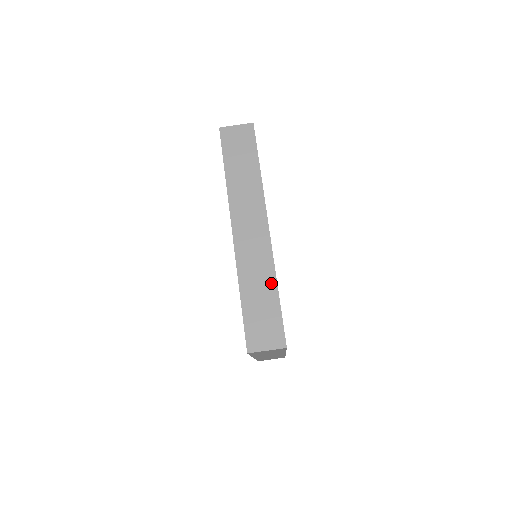
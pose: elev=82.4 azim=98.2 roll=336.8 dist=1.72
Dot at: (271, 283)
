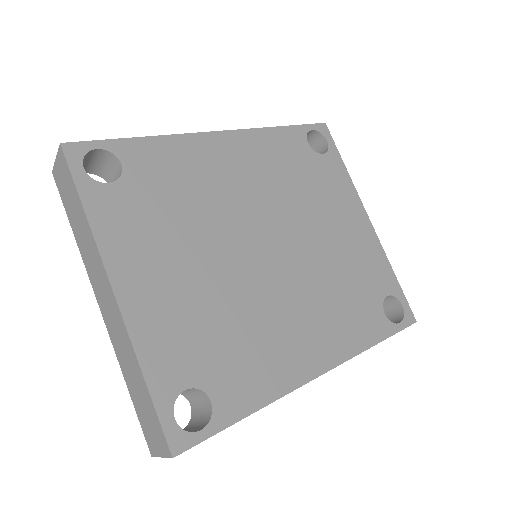
Dot at: occluded
